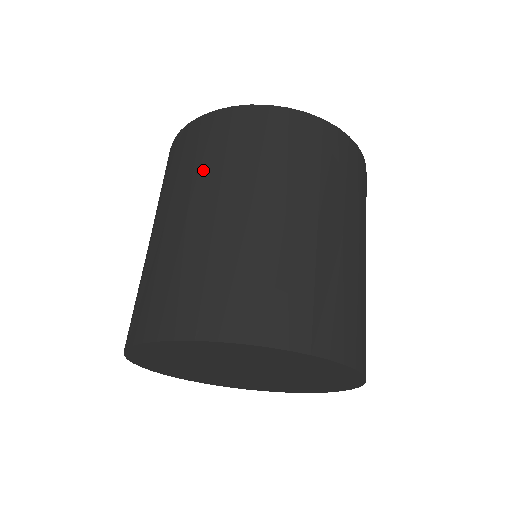
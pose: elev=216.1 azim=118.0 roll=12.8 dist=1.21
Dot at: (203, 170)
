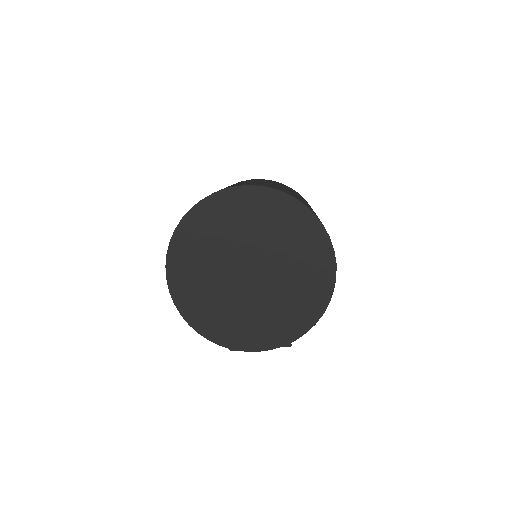
Dot at: occluded
